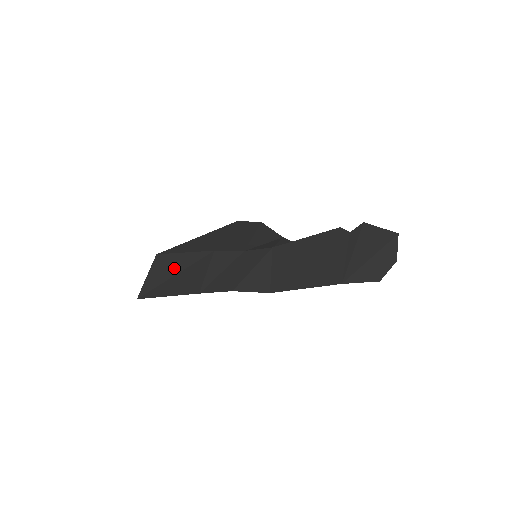
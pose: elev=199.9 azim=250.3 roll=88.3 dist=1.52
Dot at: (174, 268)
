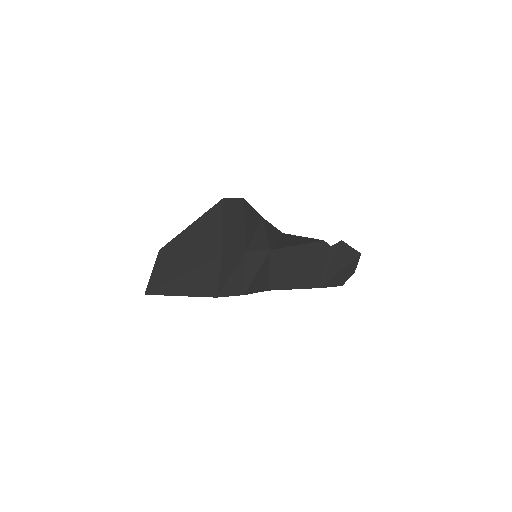
Dot at: (182, 267)
